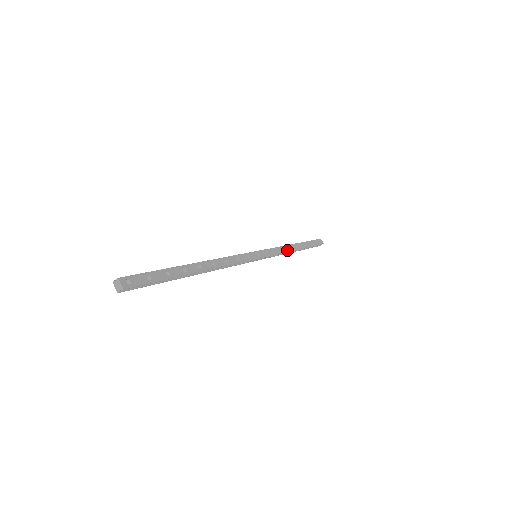
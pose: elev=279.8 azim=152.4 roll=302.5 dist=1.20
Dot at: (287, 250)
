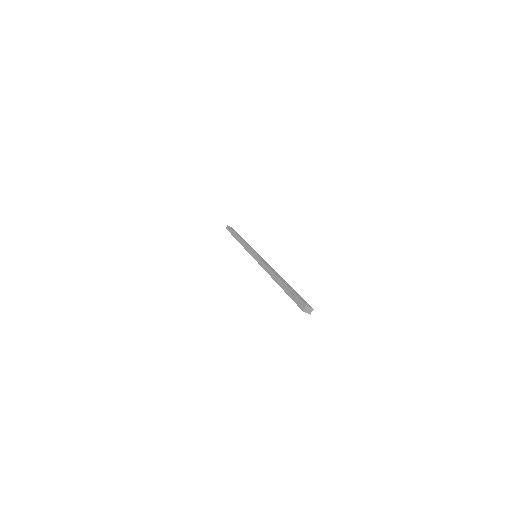
Dot at: occluded
